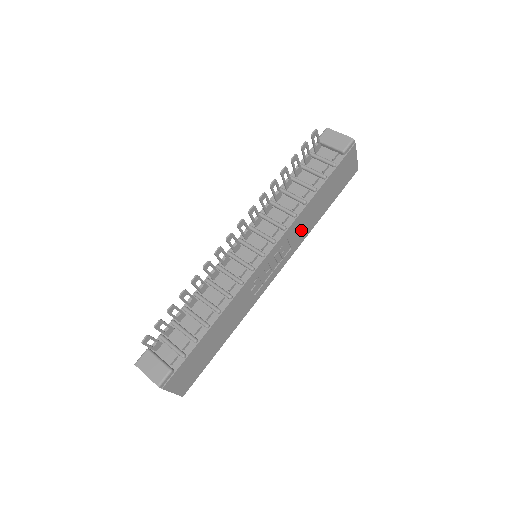
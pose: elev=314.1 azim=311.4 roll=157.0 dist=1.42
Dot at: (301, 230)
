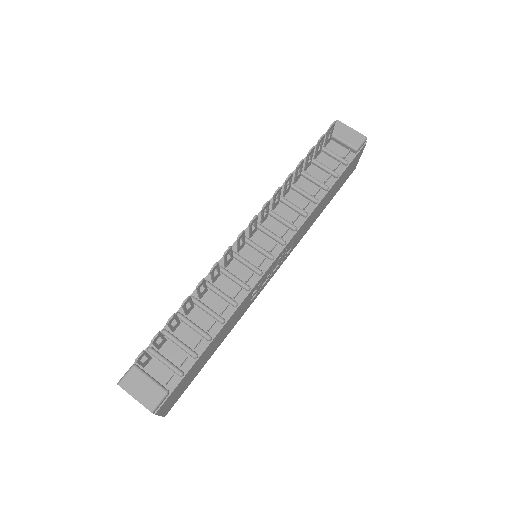
Dot at: (303, 230)
